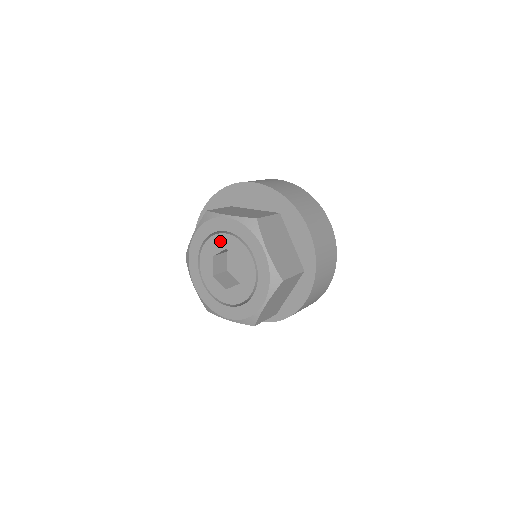
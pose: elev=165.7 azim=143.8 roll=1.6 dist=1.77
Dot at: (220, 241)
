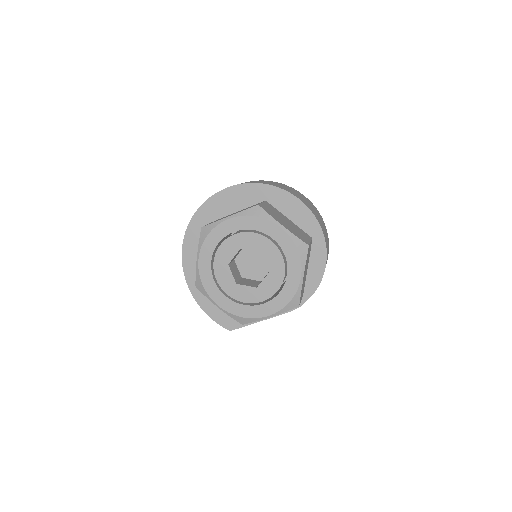
Dot at: (230, 245)
